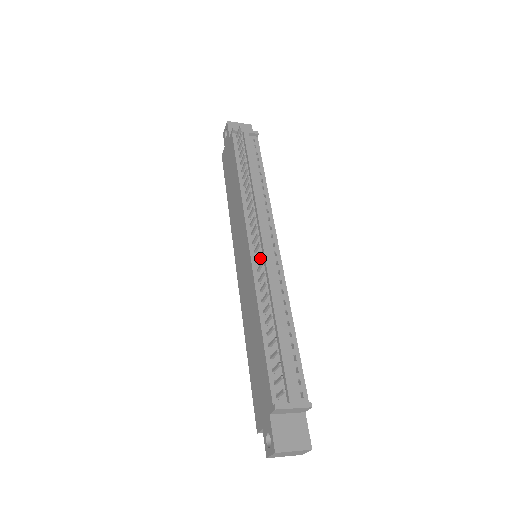
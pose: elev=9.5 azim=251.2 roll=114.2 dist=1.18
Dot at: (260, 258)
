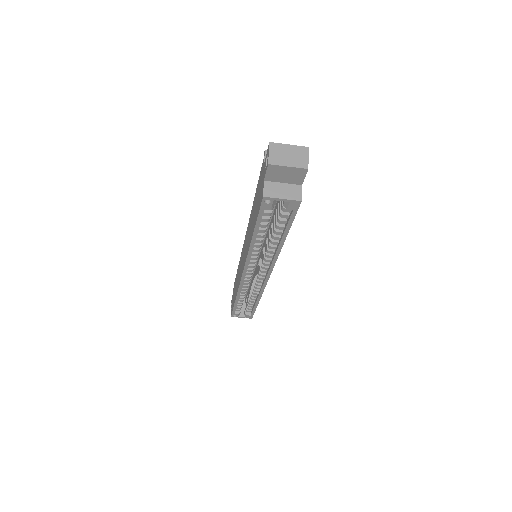
Dot at: occluded
